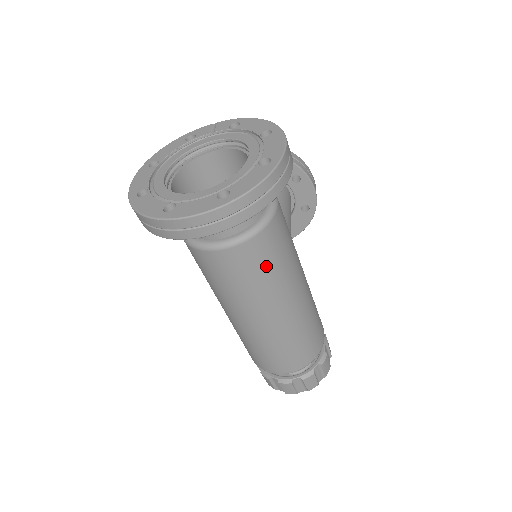
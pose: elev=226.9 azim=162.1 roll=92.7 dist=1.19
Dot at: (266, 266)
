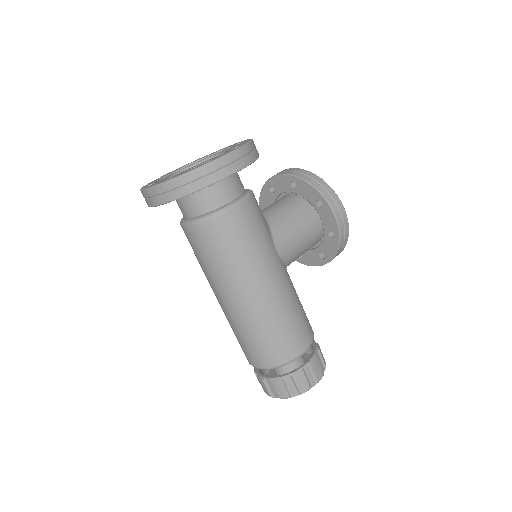
Dot at: (218, 250)
